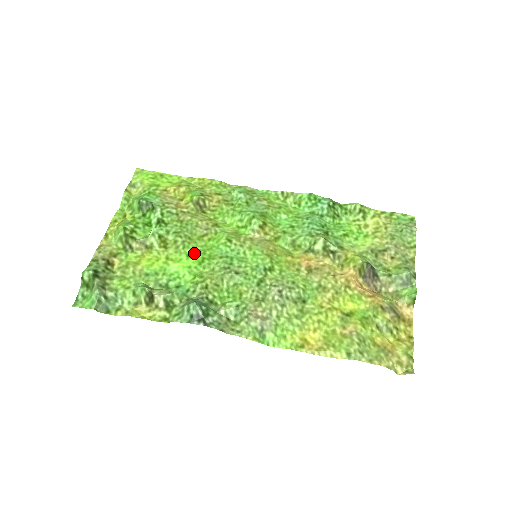
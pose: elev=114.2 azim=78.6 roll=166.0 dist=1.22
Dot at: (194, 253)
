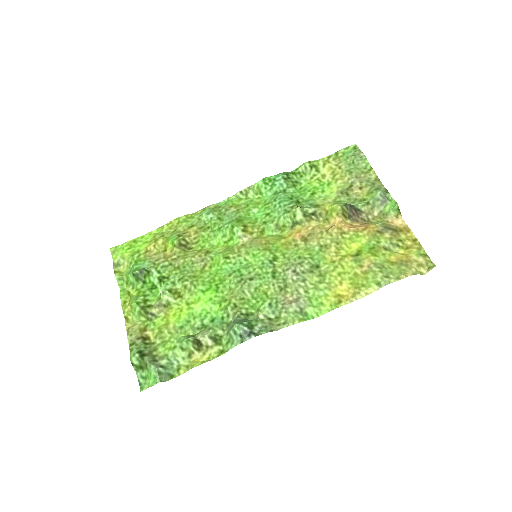
Dot at: (206, 286)
